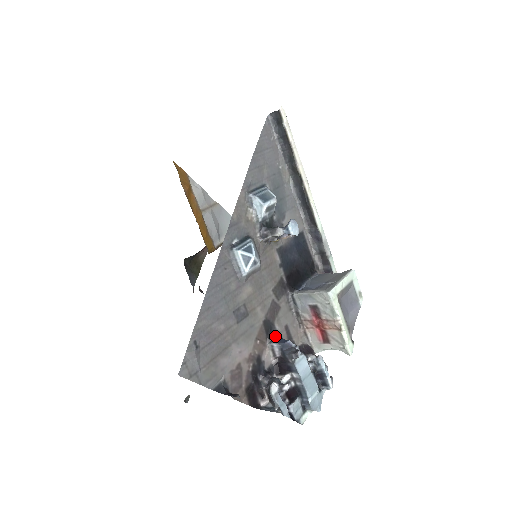
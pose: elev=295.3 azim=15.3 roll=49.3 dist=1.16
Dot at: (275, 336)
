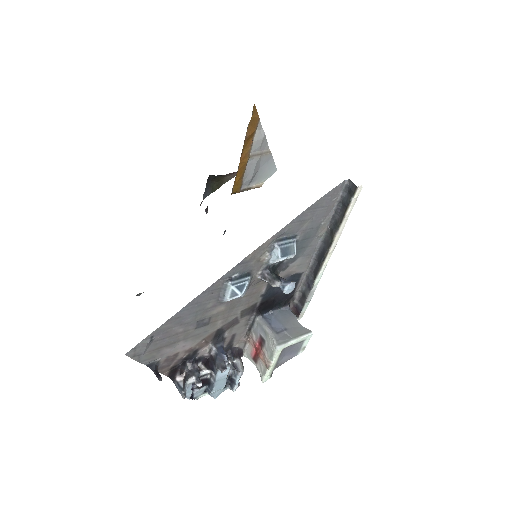
Dot at: (220, 341)
